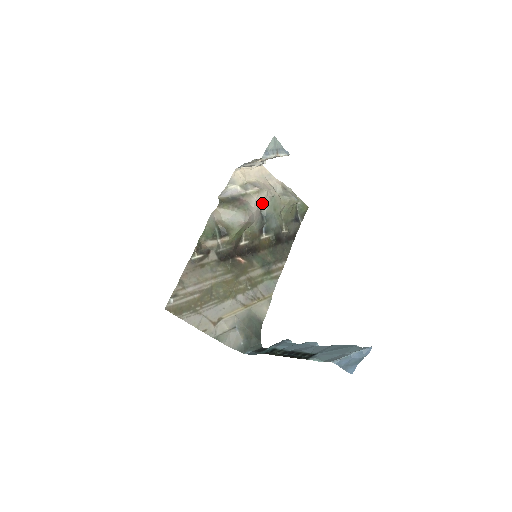
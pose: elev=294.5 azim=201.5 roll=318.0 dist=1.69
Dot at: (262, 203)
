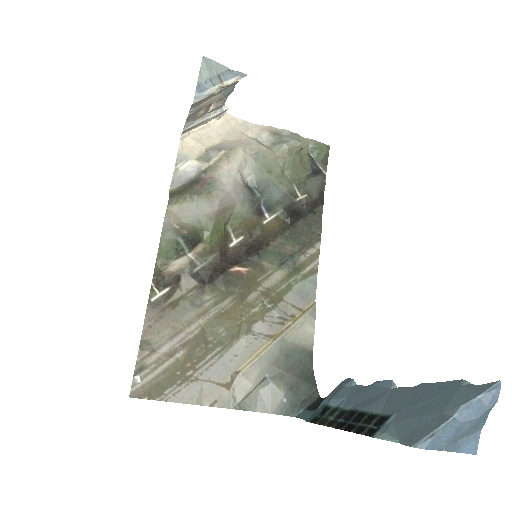
Dot at: (243, 170)
